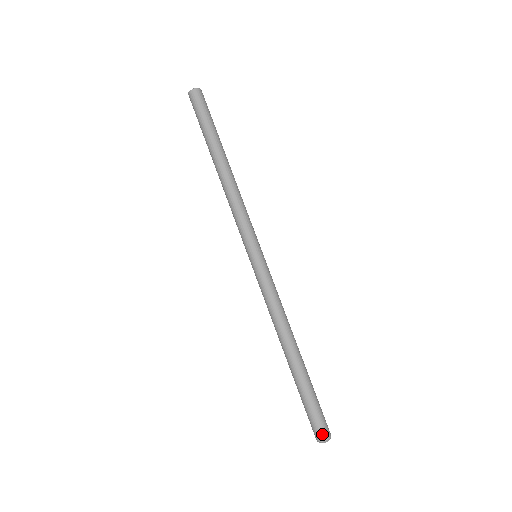
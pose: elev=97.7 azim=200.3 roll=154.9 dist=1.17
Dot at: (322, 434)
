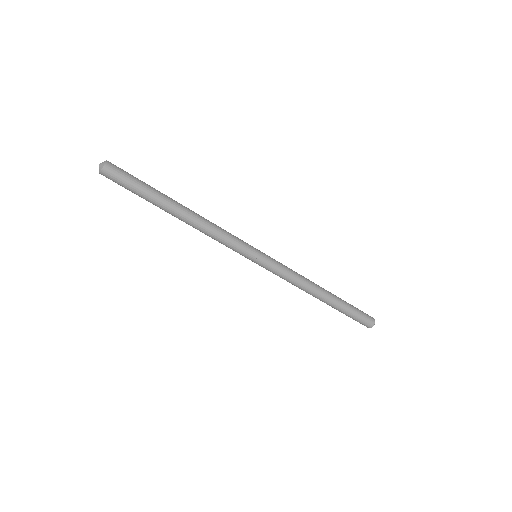
Dot at: (367, 326)
